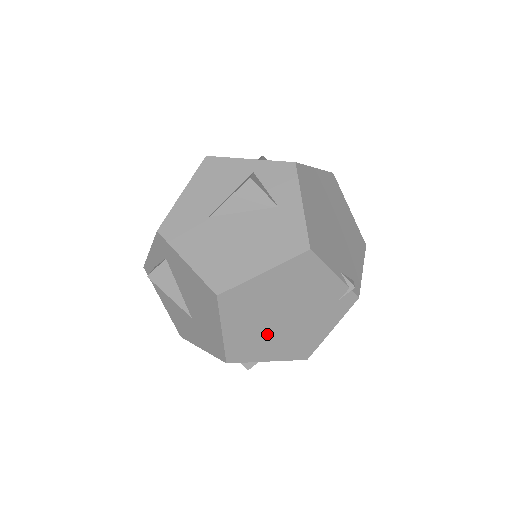
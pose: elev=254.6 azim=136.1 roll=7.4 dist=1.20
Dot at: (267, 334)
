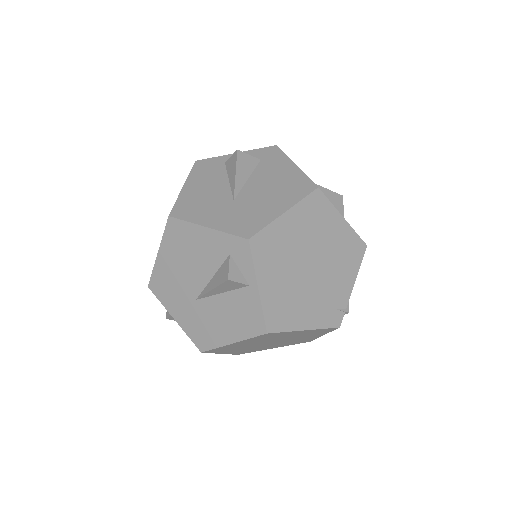
Dot at: (290, 262)
